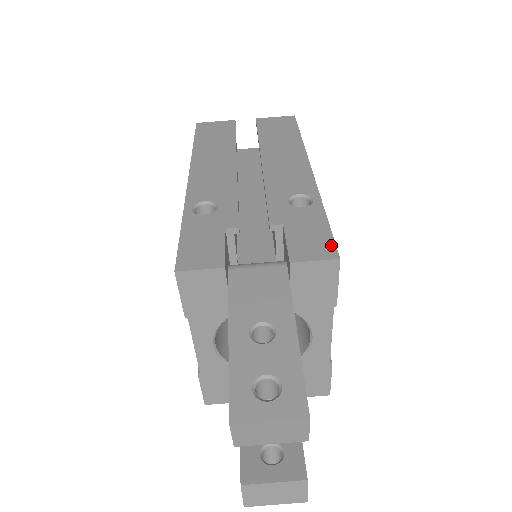
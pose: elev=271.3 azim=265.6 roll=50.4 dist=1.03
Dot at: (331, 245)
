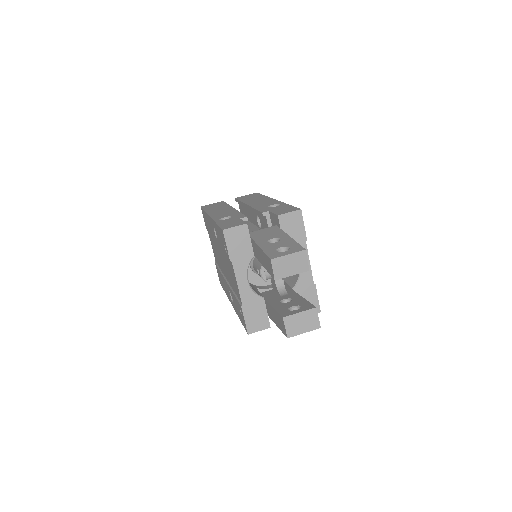
Dot at: (295, 208)
